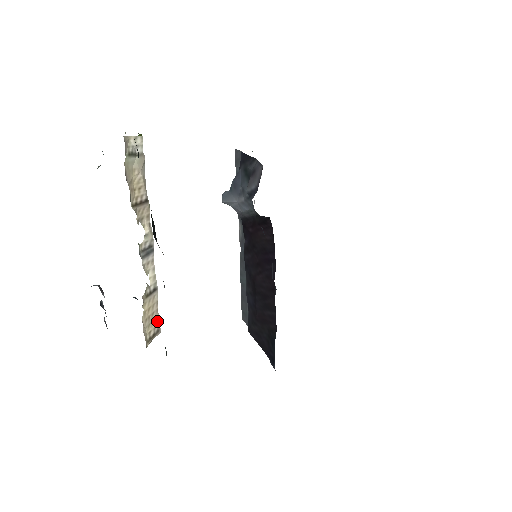
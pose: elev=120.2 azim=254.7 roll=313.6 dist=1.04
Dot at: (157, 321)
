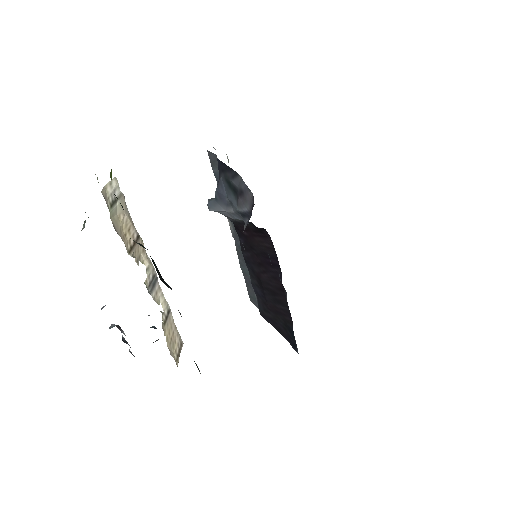
Dot at: (178, 336)
